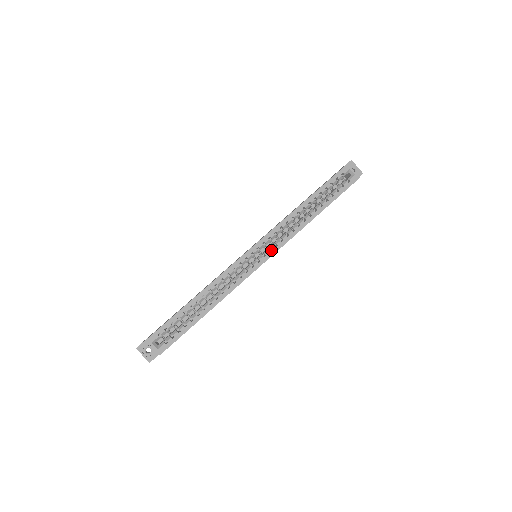
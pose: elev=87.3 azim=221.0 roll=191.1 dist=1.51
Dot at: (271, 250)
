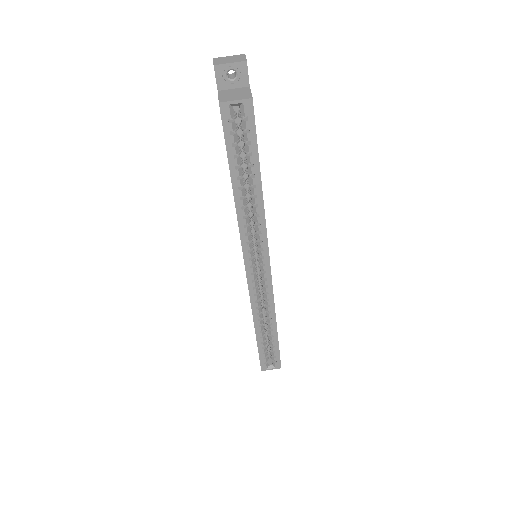
Dot at: (263, 254)
